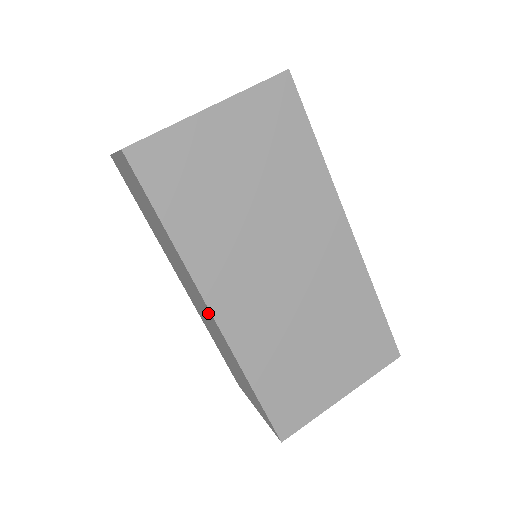
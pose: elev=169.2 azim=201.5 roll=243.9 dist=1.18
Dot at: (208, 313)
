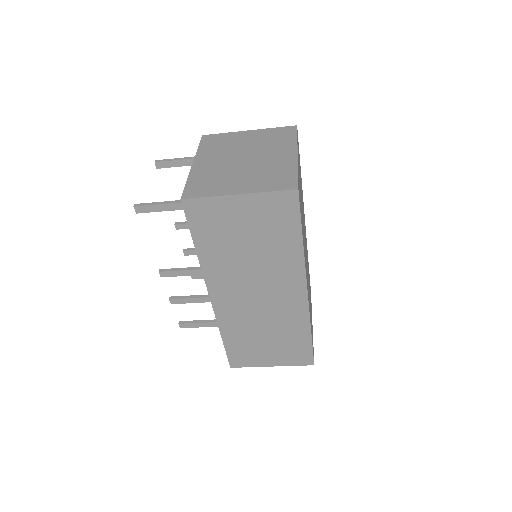
Dot at: (292, 296)
